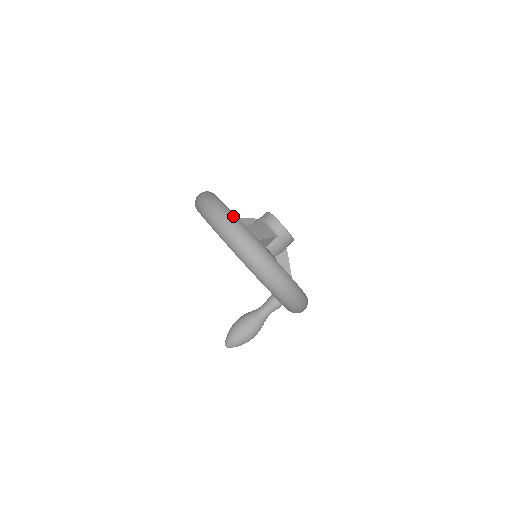
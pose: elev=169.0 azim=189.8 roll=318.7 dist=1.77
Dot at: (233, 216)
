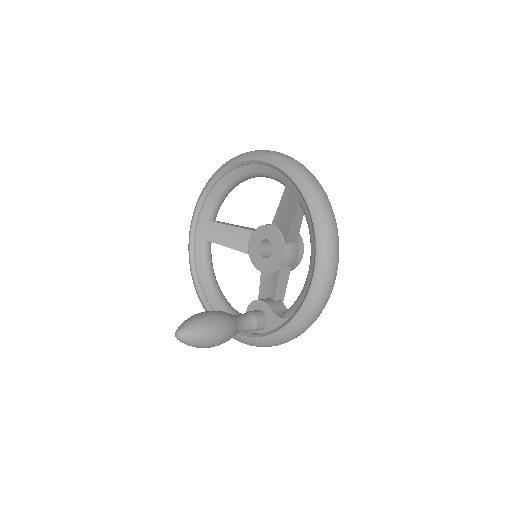
Dot at: occluded
